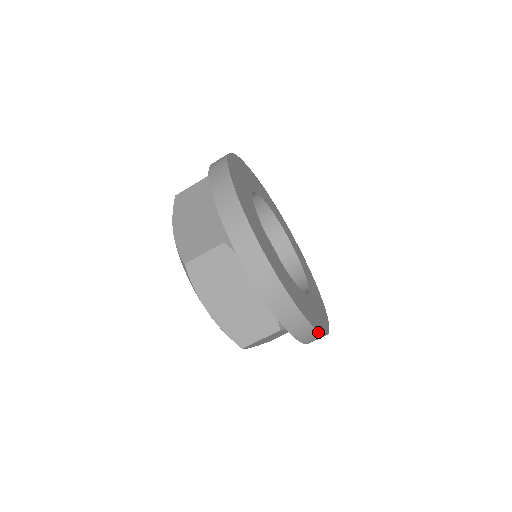
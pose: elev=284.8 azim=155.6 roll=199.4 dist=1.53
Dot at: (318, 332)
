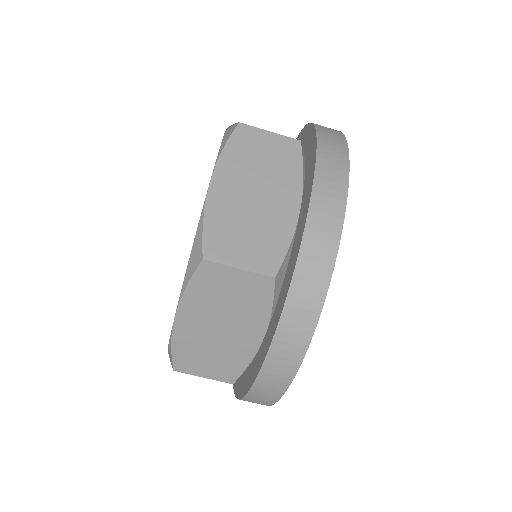
Dot at: (313, 330)
